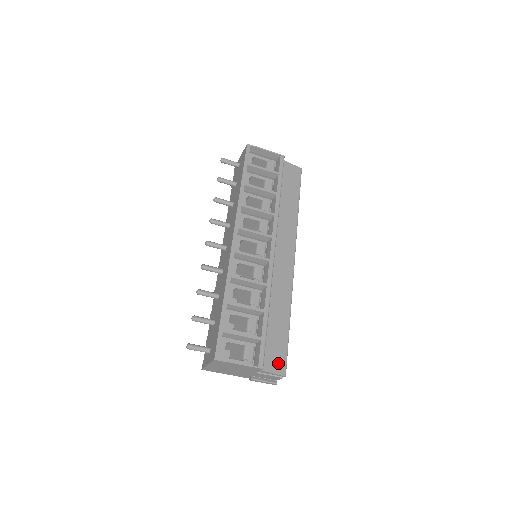
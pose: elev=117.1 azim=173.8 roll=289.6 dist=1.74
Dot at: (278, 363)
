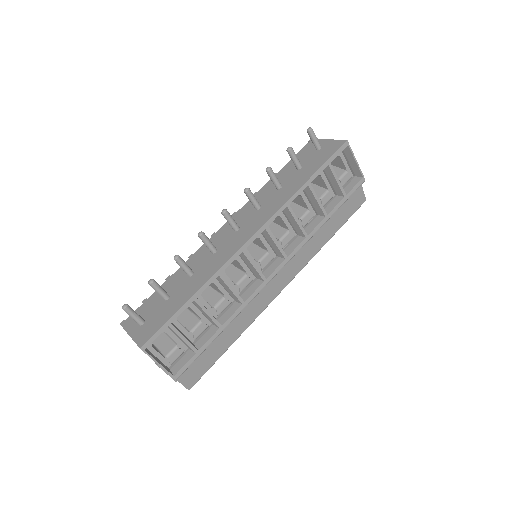
Dot at: (193, 376)
